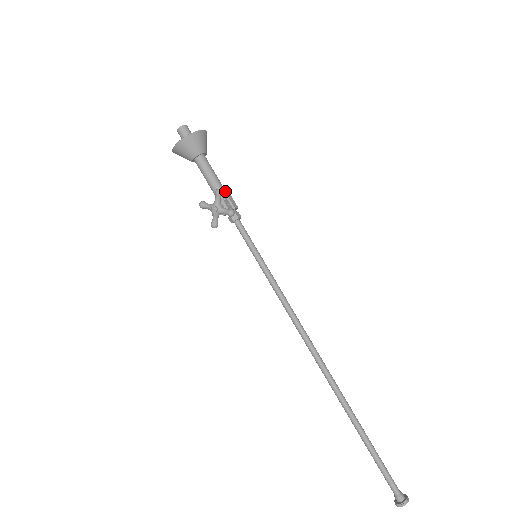
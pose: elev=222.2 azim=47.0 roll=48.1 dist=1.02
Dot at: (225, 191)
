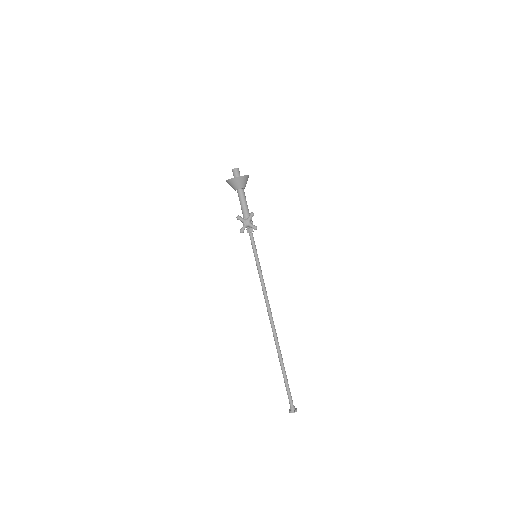
Dot at: (249, 214)
